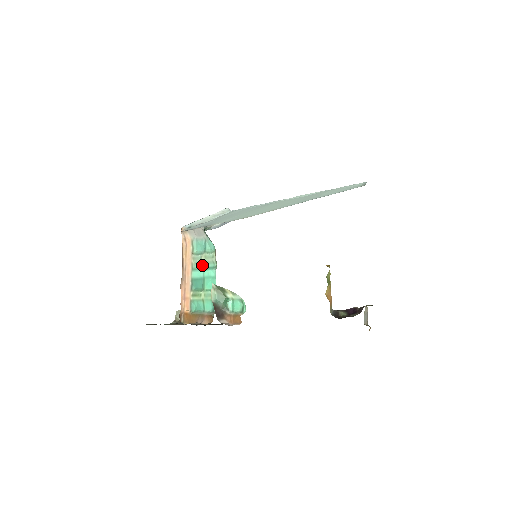
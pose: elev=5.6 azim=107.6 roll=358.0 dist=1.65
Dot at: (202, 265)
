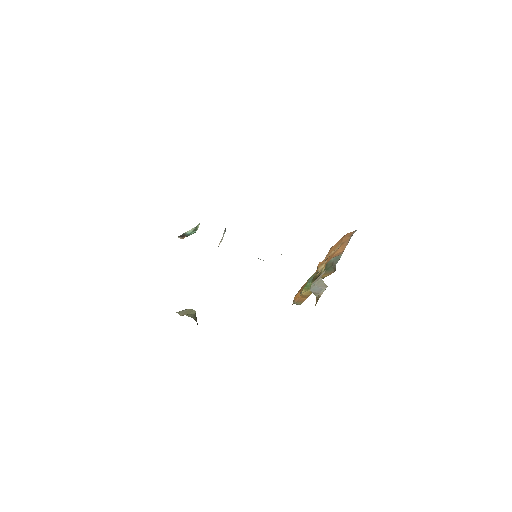
Dot at: occluded
